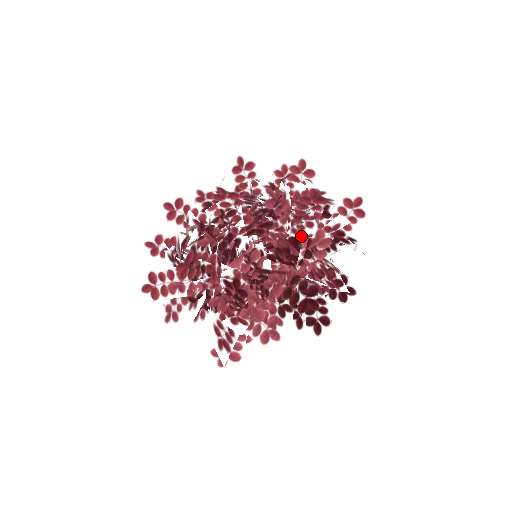
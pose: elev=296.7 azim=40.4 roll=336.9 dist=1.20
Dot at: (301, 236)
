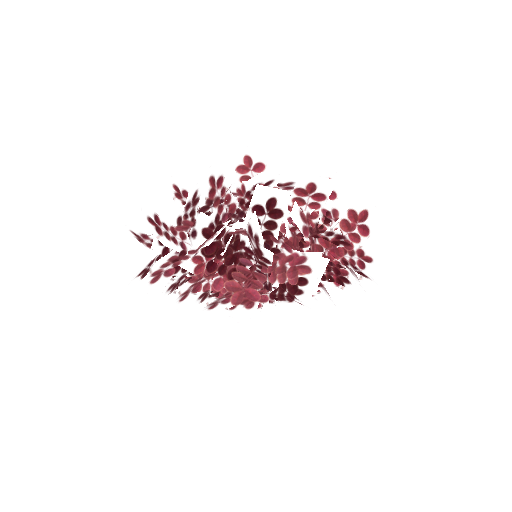
Dot at: occluded
